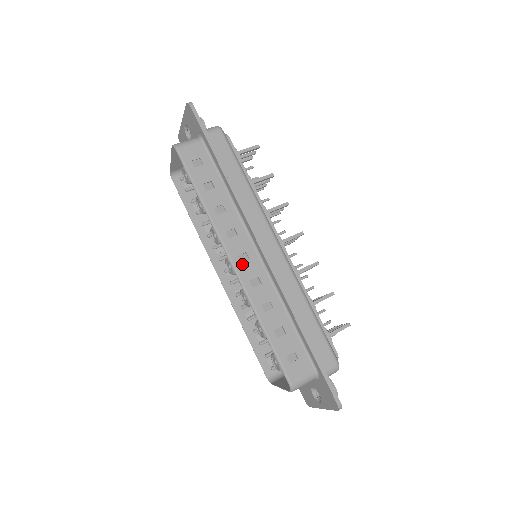
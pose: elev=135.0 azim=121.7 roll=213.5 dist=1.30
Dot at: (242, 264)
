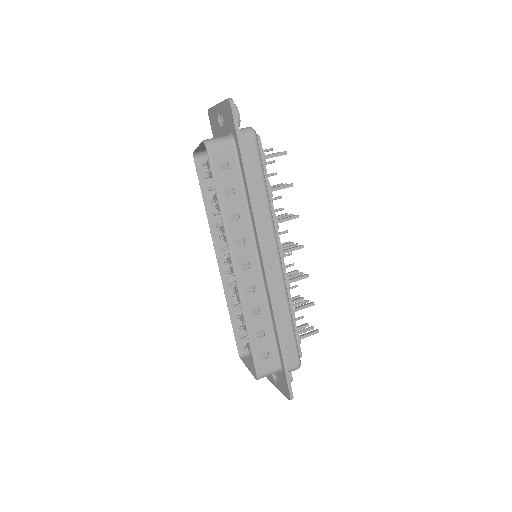
Dot at: (243, 272)
